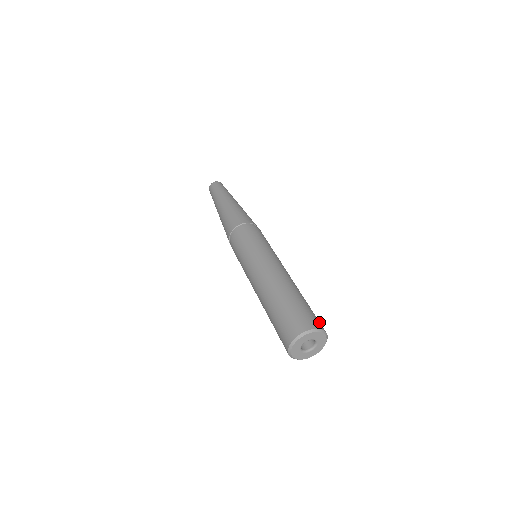
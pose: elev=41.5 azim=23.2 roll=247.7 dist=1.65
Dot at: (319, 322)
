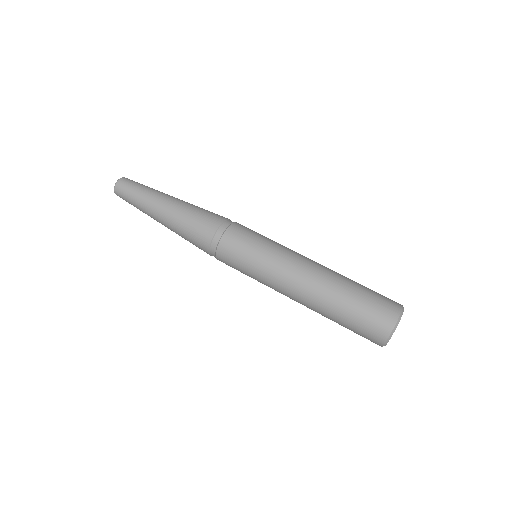
Dot at: occluded
